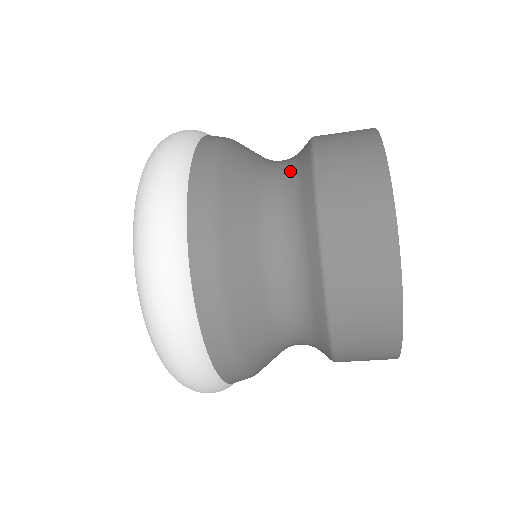
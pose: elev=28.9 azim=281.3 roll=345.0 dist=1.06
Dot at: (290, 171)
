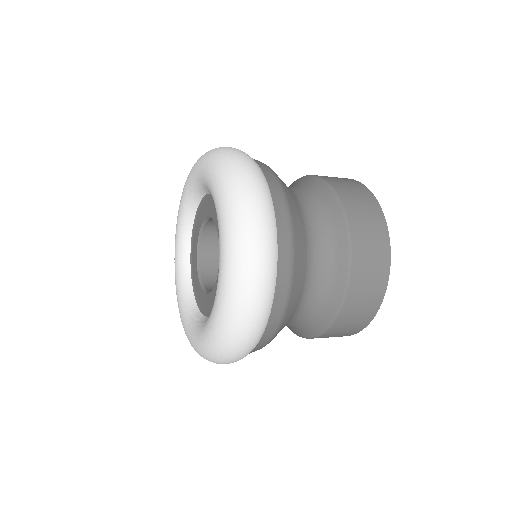
Dot at: (325, 229)
